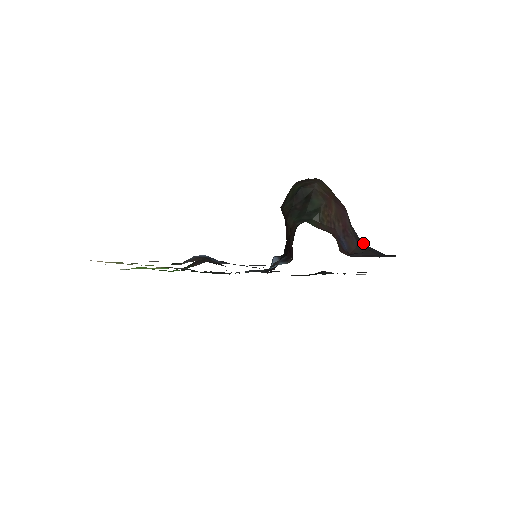
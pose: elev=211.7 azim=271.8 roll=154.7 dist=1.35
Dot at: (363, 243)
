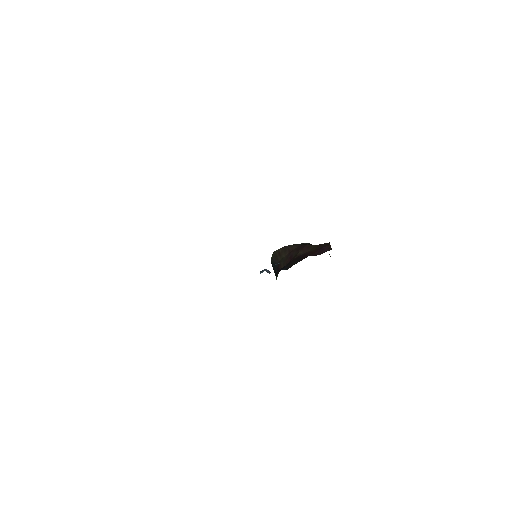
Dot at: occluded
